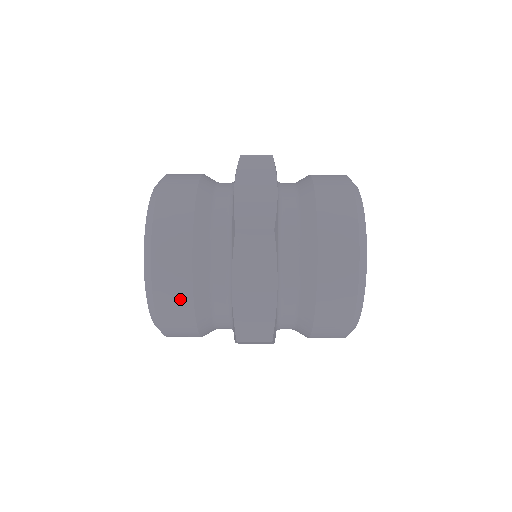
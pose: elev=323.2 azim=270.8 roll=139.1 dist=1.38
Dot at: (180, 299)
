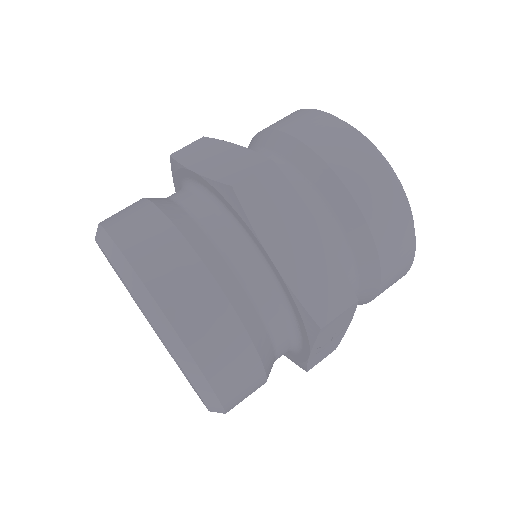
Dot at: (220, 324)
